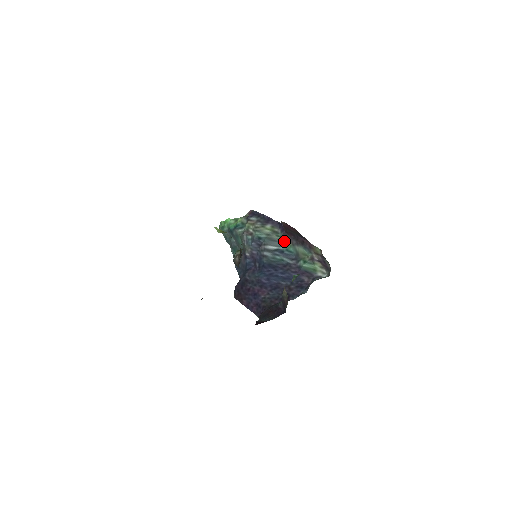
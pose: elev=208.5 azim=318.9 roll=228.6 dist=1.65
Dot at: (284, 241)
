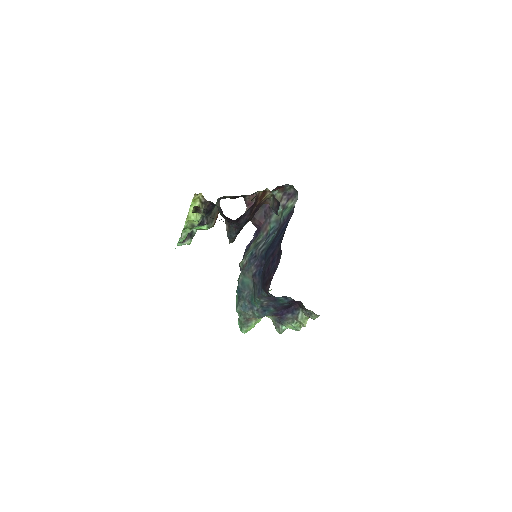
Dot at: (265, 233)
